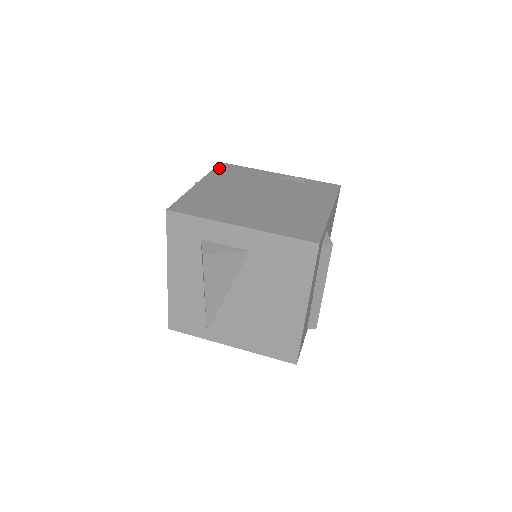
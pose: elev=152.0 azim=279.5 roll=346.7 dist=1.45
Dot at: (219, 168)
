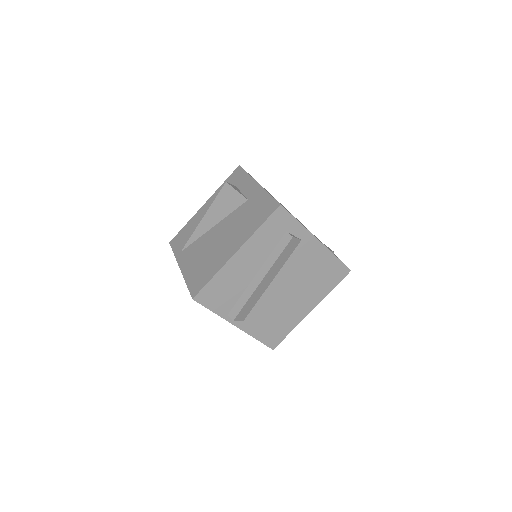
Dot at: occluded
